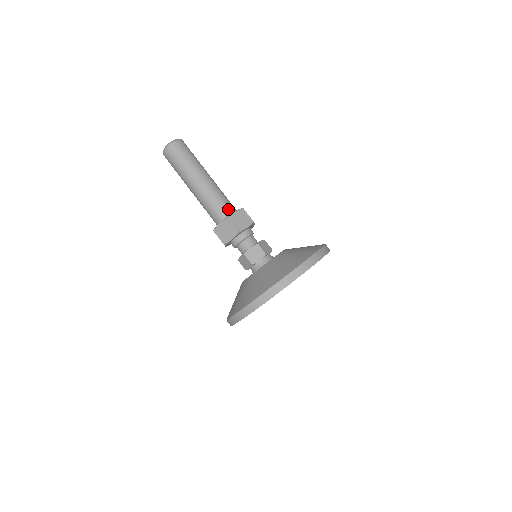
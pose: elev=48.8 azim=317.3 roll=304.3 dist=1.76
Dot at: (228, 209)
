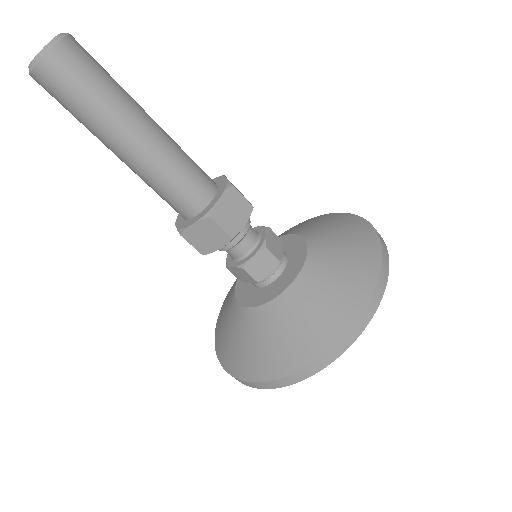
Dot at: (203, 190)
